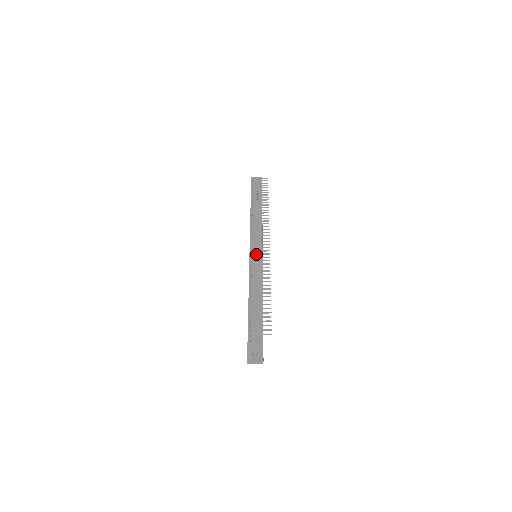
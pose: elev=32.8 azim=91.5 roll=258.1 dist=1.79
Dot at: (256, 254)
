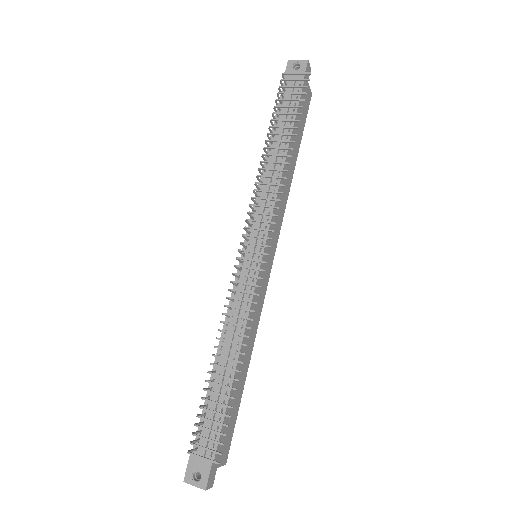
Dot at: (239, 275)
